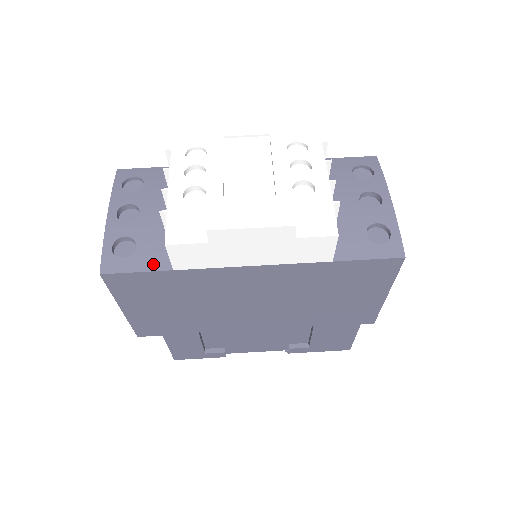
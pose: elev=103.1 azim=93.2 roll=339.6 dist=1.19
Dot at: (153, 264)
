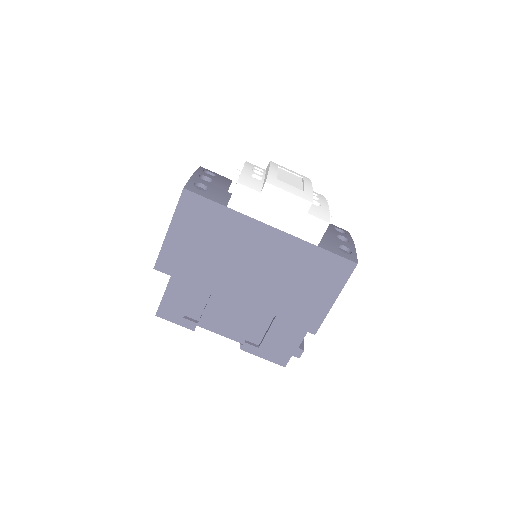
Dot at: (216, 199)
